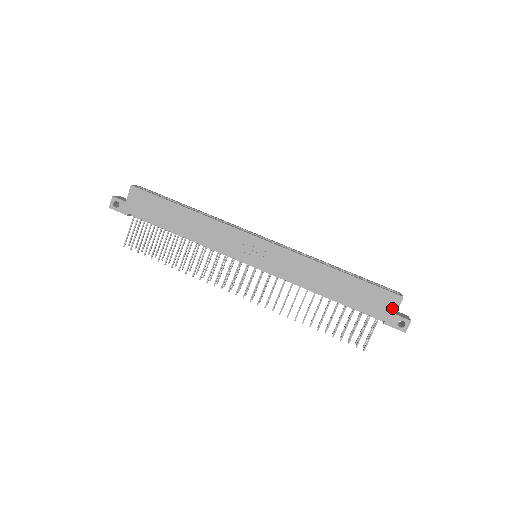
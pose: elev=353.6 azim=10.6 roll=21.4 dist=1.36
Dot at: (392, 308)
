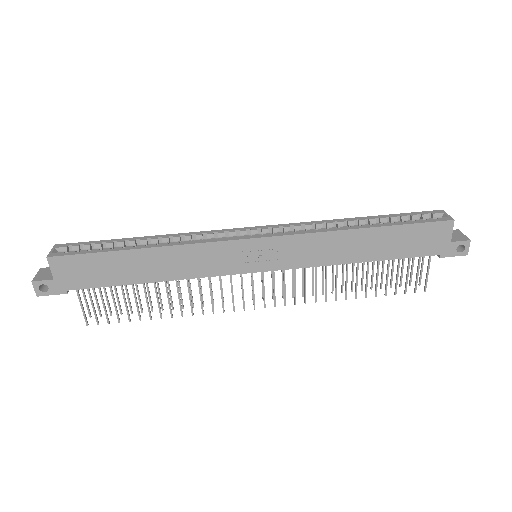
Dot at: (445, 238)
